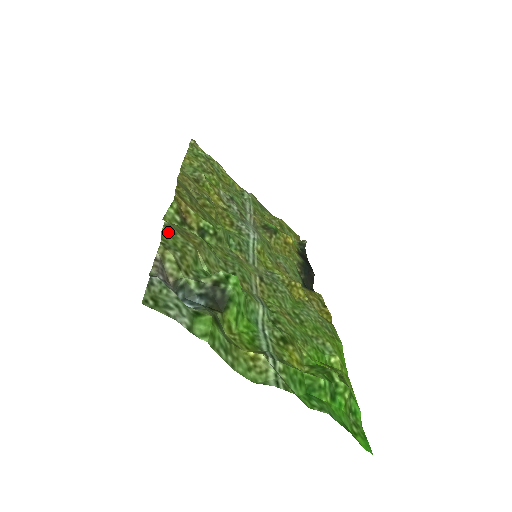
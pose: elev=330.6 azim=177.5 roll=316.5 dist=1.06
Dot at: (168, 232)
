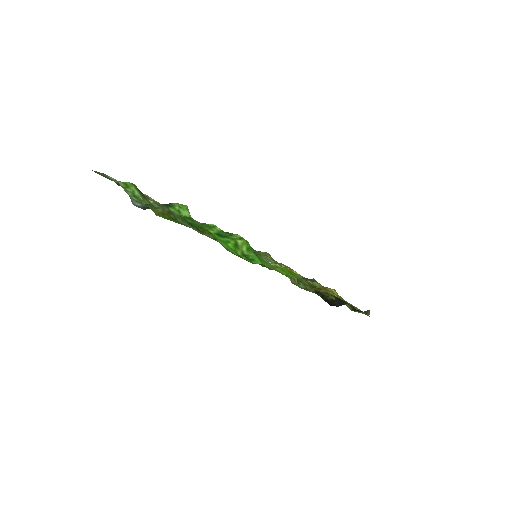
Dot at: occluded
